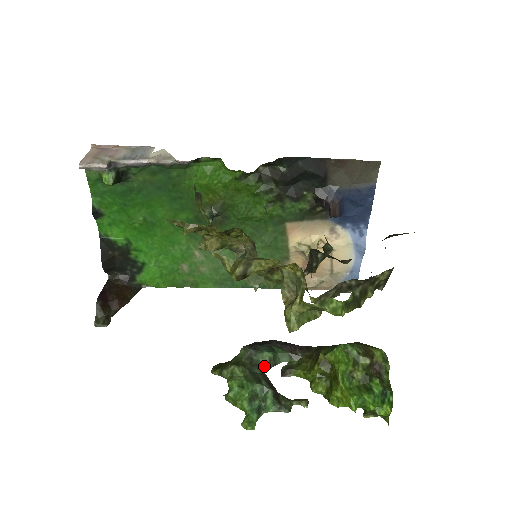
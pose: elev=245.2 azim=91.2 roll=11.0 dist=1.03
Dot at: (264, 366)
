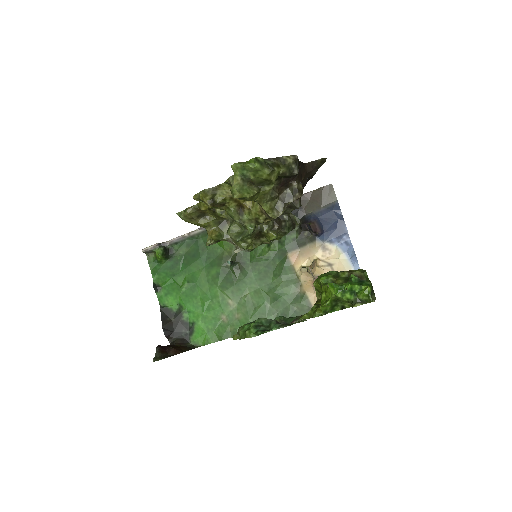
Dot at: occluded
